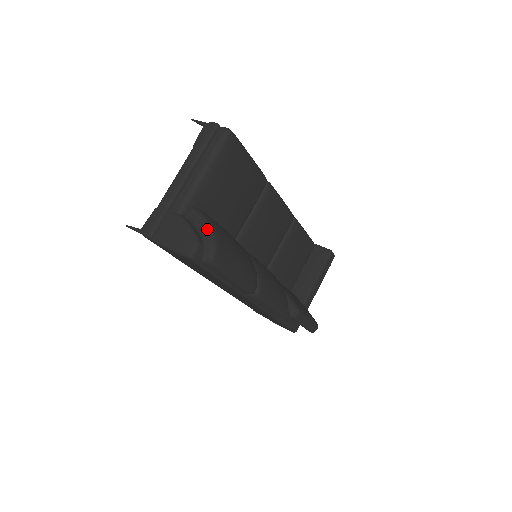
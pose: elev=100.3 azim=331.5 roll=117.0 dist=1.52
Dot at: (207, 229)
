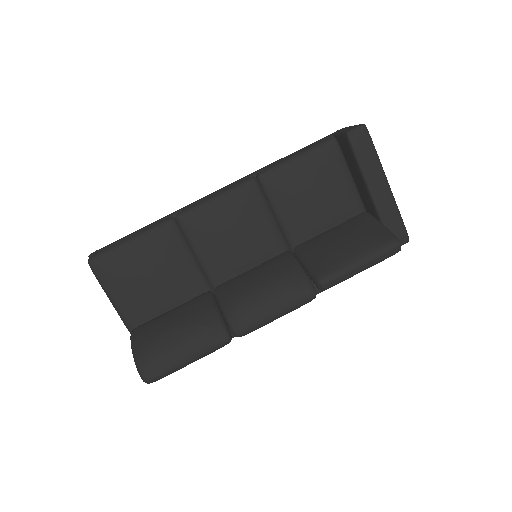
Dot at: (133, 356)
